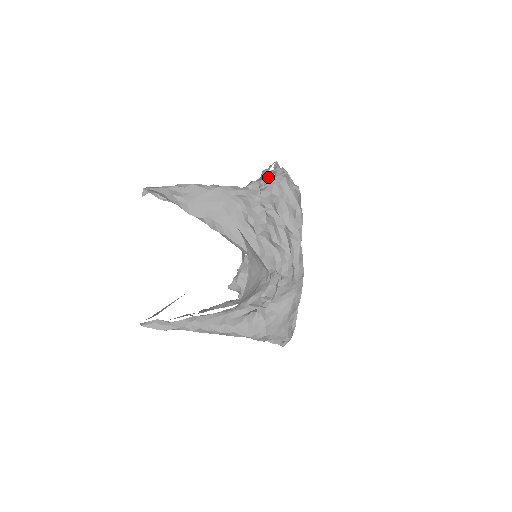
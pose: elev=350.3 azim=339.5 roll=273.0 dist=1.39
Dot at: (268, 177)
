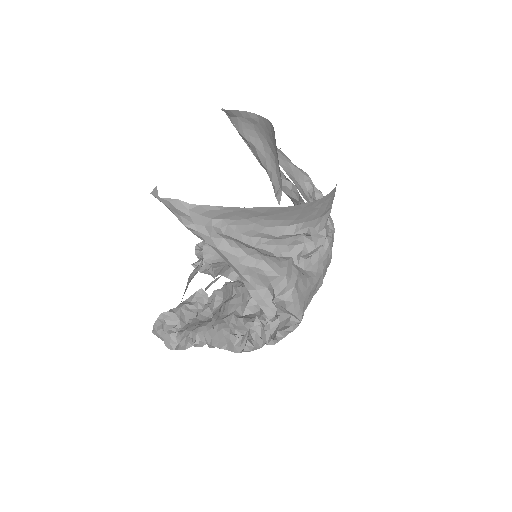
Dot at: occluded
